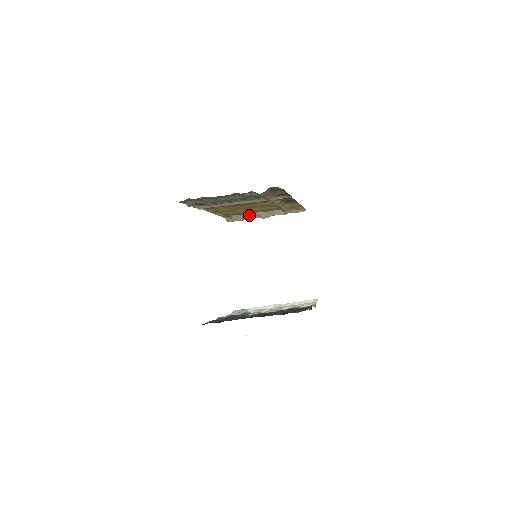
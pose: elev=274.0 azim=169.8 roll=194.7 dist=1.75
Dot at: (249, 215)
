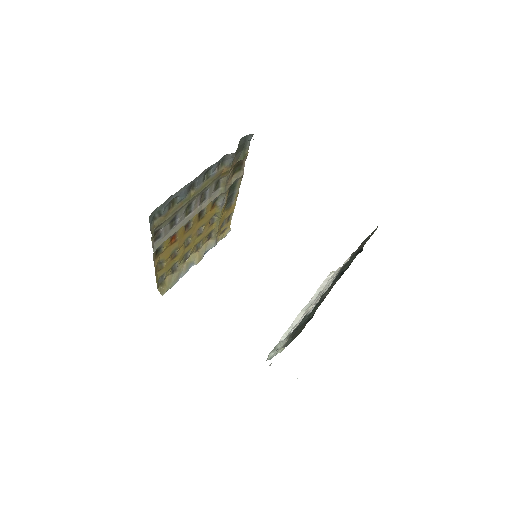
Dot at: (182, 268)
